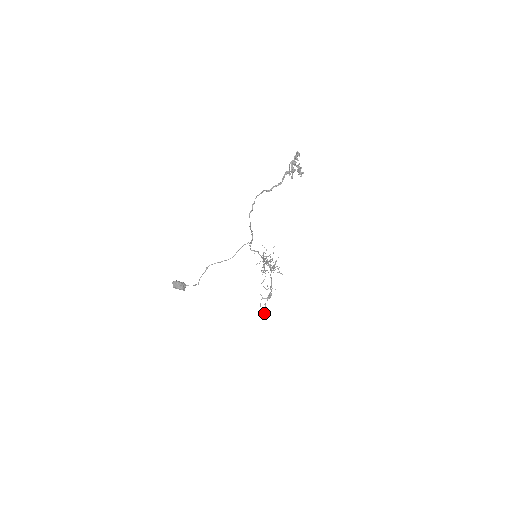
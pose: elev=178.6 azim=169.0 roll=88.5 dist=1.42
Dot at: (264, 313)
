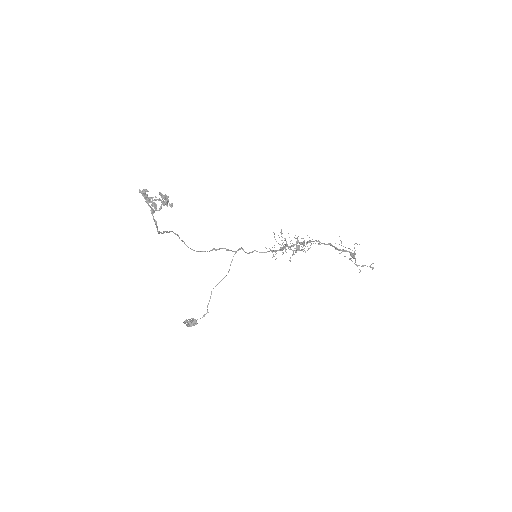
Dot at: (372, 267)
